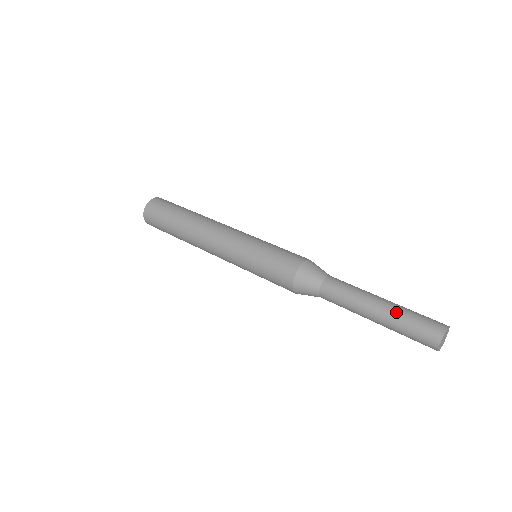
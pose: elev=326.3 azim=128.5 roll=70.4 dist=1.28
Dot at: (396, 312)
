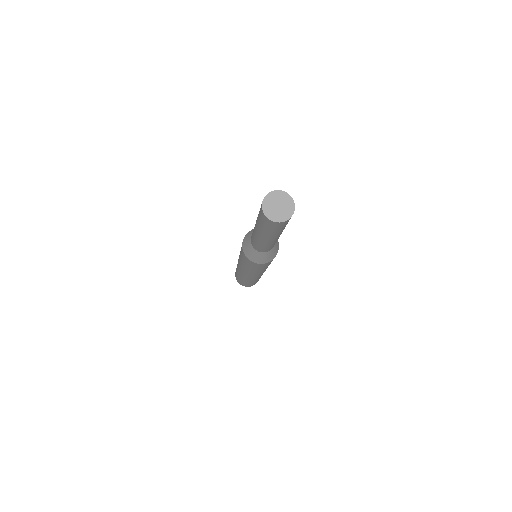
Dot at: occluded
